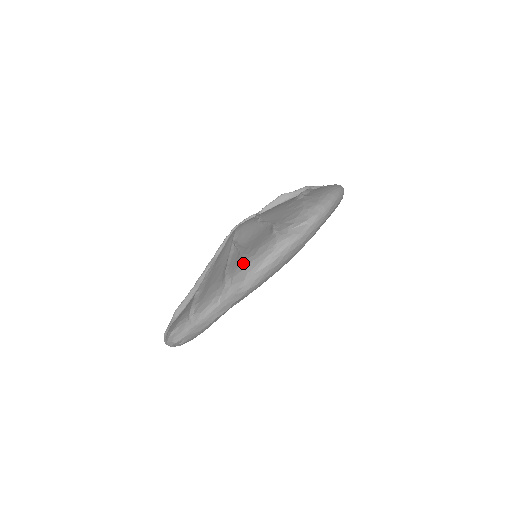
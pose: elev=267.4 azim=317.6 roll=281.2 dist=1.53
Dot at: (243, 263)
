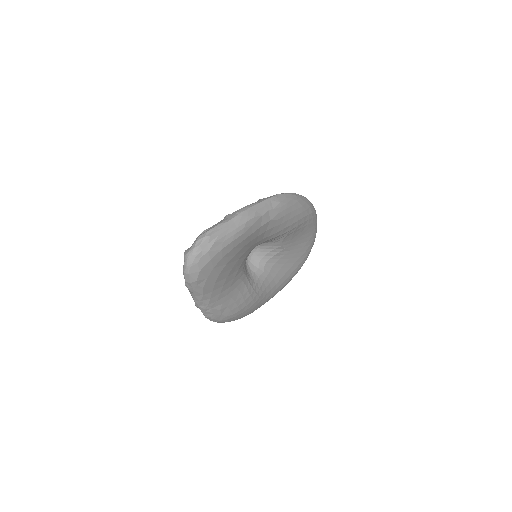
Dot at: occluded
